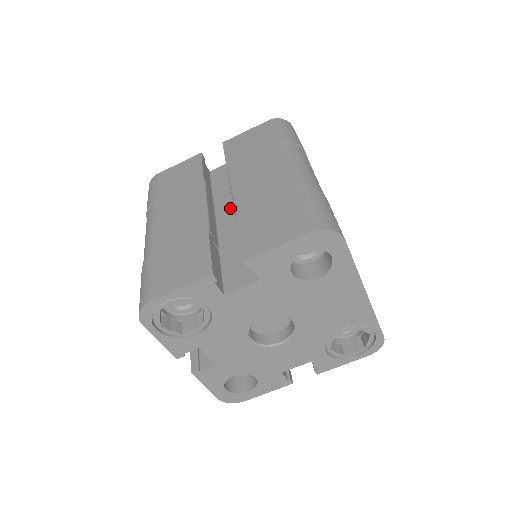
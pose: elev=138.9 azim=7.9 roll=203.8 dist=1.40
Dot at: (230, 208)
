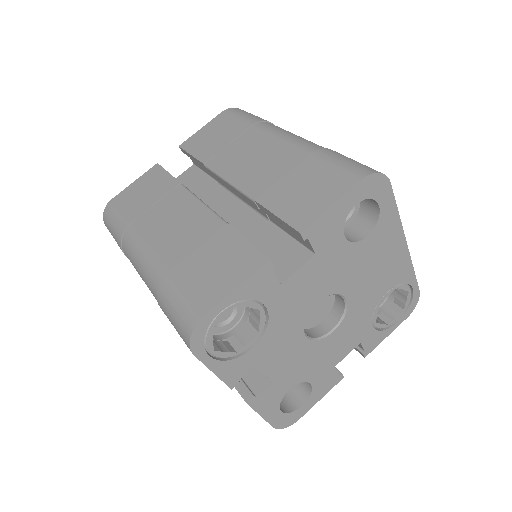
Dot at: (223, 205)
